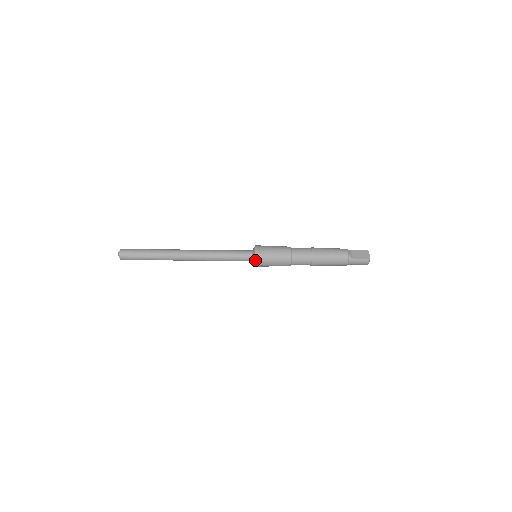
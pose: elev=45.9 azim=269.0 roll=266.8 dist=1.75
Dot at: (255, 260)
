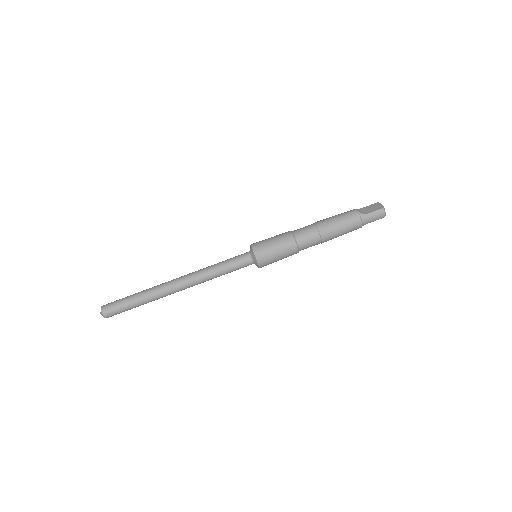
Dot at: (255, 257)
